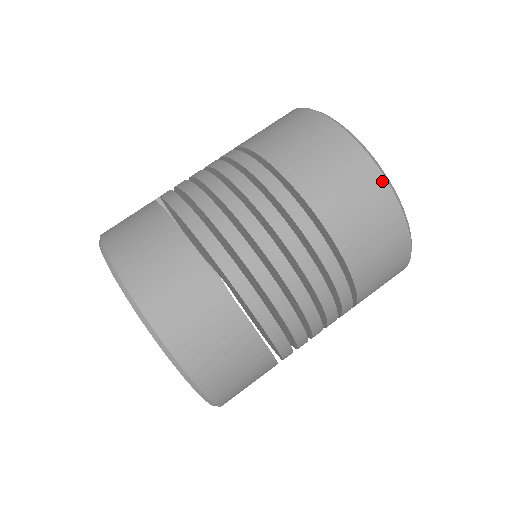
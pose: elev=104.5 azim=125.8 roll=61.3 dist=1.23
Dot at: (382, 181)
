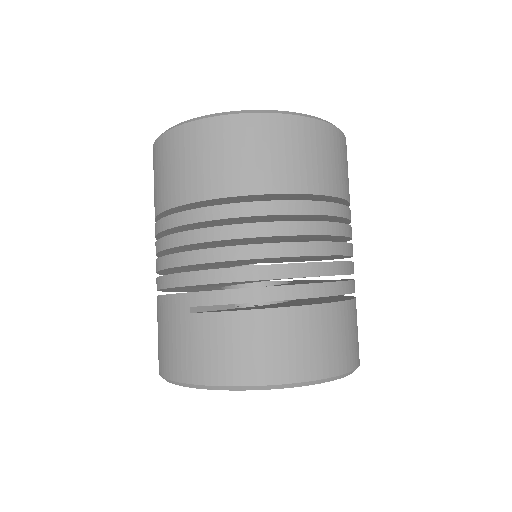
Dot at: (328, 127)
